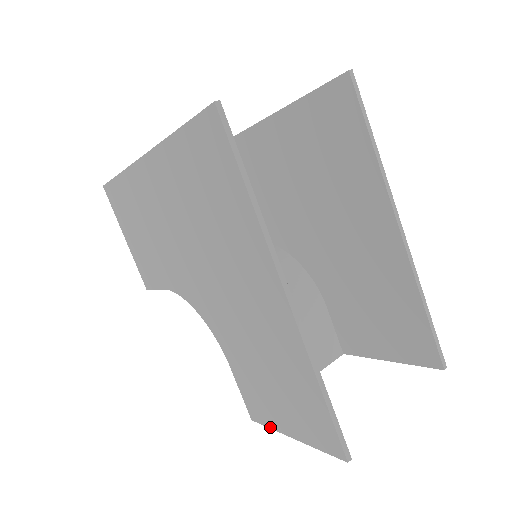
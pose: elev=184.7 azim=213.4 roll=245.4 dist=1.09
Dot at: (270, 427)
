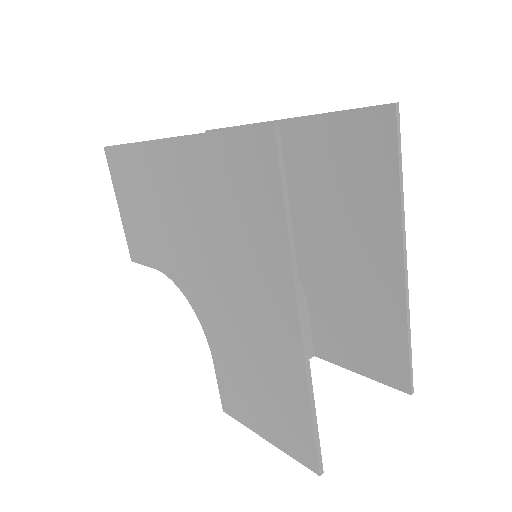
Dot at: (243, 423)
